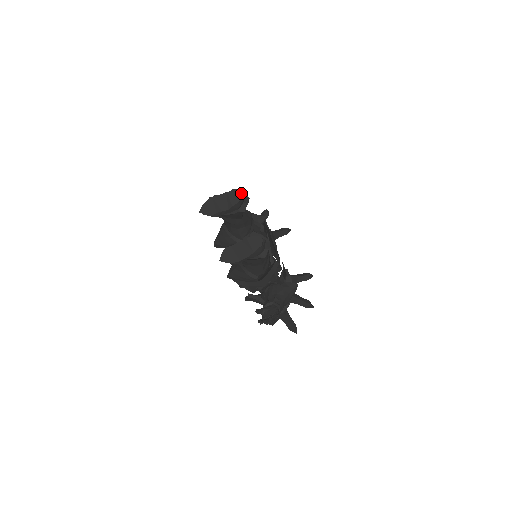
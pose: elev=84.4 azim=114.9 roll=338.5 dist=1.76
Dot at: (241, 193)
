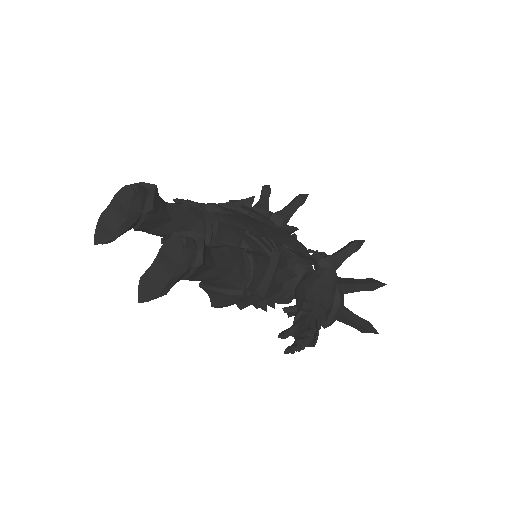
Dot at: (130, 185)
